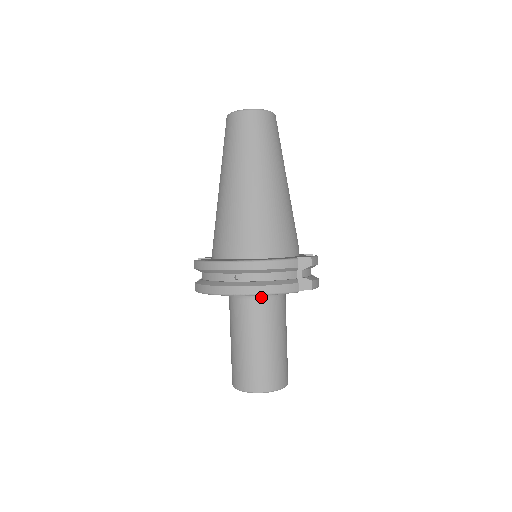
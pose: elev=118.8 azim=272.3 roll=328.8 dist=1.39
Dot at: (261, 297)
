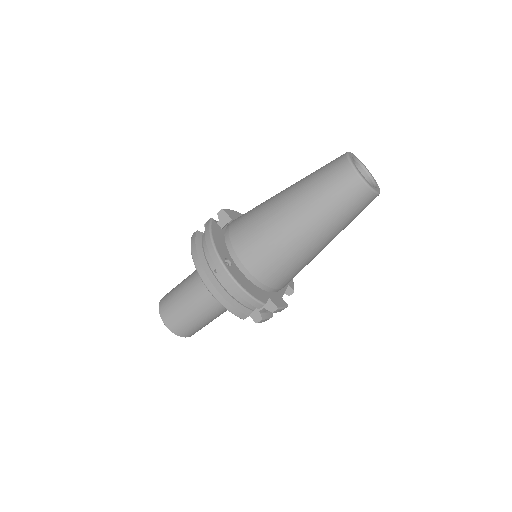
Dot at: occluded
